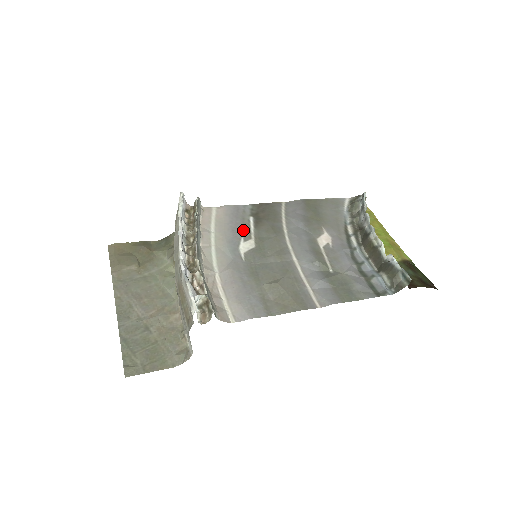
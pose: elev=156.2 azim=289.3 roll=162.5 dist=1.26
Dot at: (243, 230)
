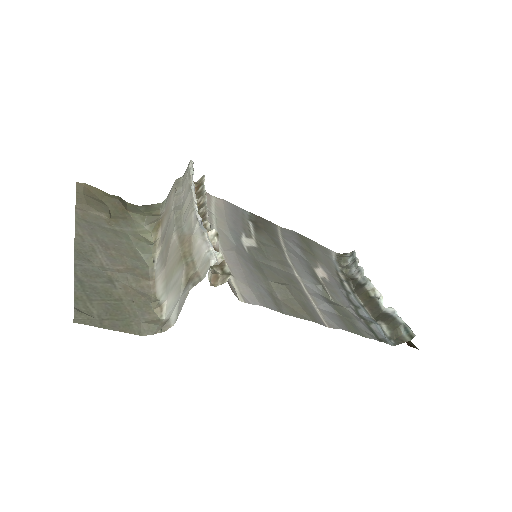
Dot at: (244, 227)
